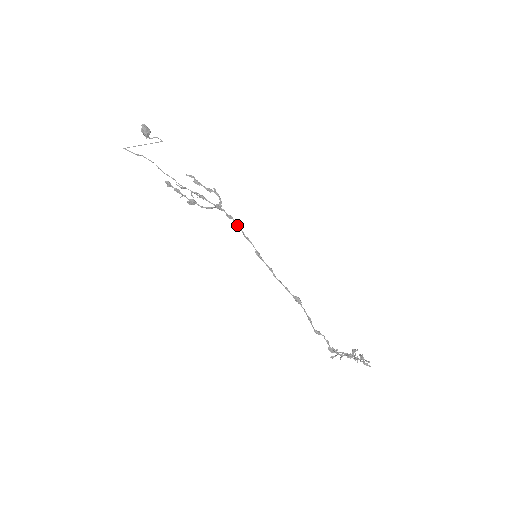
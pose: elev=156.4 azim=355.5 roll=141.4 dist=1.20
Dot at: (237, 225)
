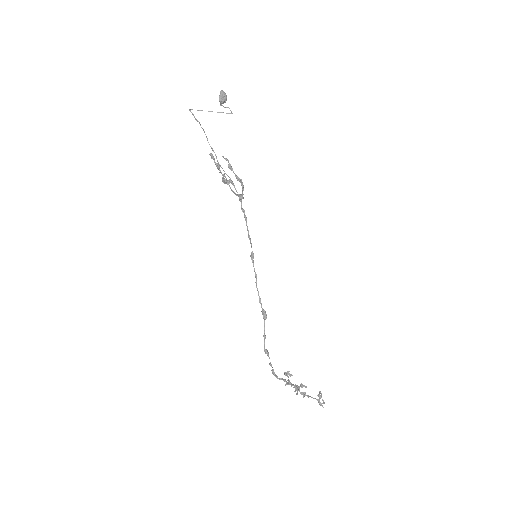
Dot at: (246, 222)
